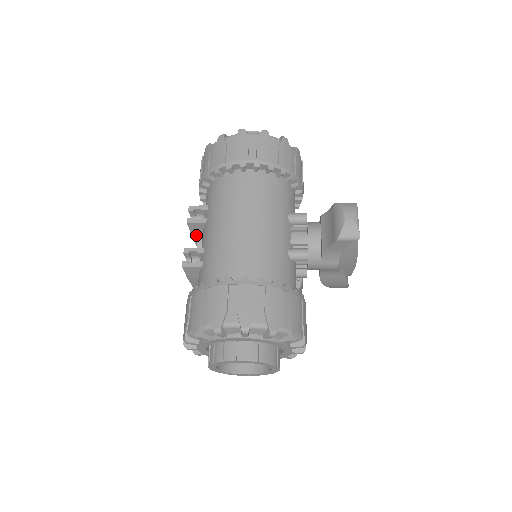
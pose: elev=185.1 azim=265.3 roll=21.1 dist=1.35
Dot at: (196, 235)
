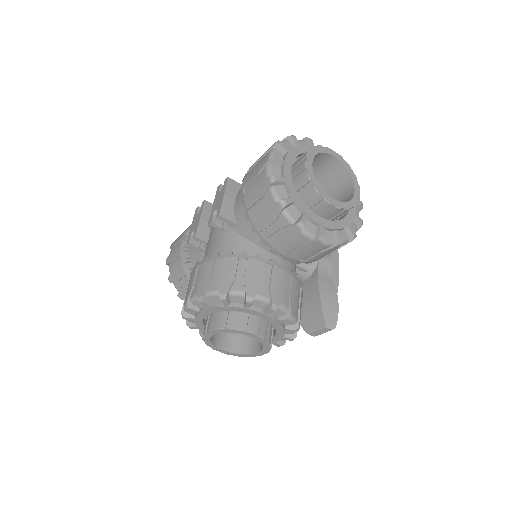
Dot at: (204, 219)
